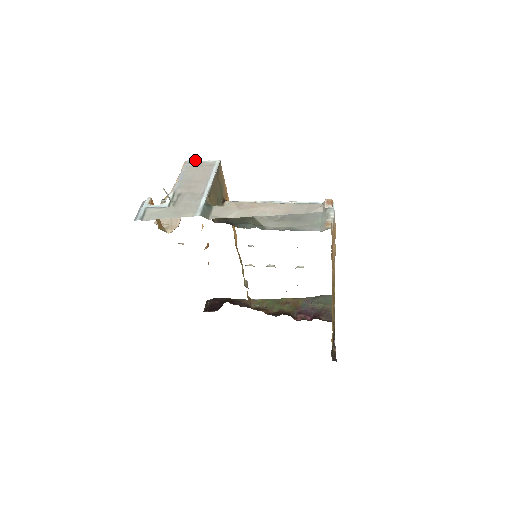
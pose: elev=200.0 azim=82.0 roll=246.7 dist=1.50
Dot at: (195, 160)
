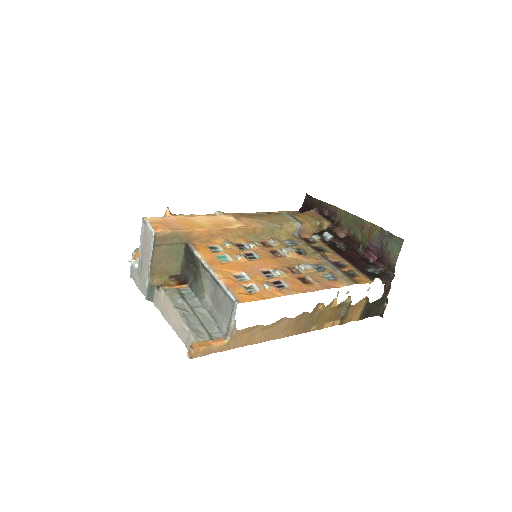
Dot at: (145, 221)
